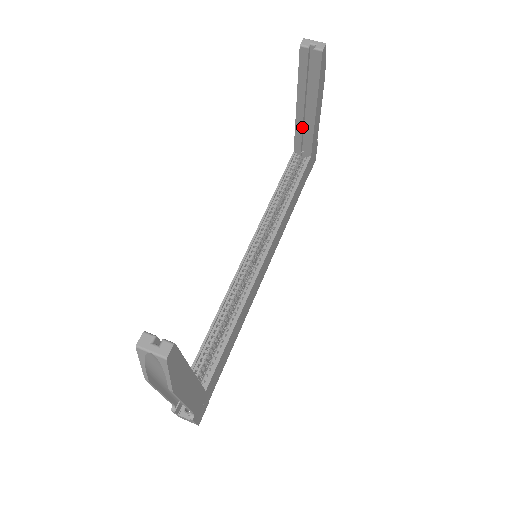
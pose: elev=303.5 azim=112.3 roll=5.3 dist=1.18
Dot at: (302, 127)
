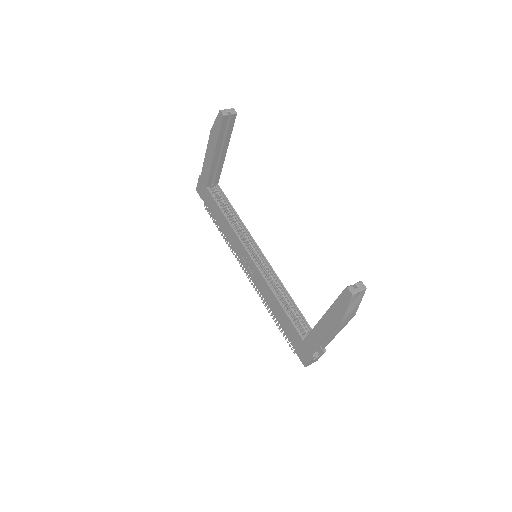
Dot at: (215, 167)
